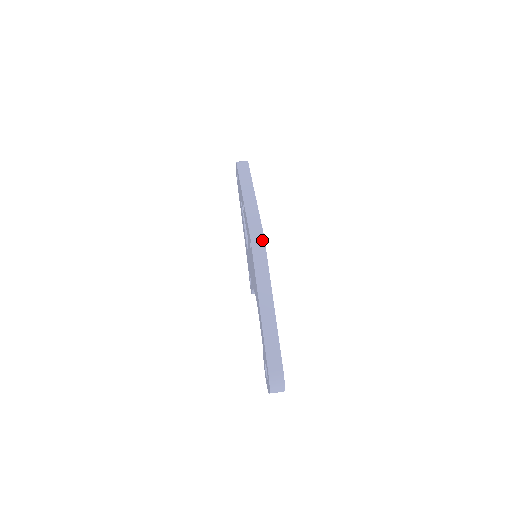
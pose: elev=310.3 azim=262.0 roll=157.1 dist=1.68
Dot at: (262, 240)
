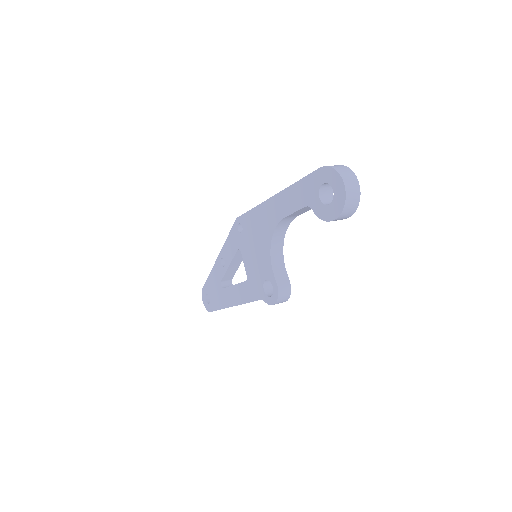
Dot at: occluded
